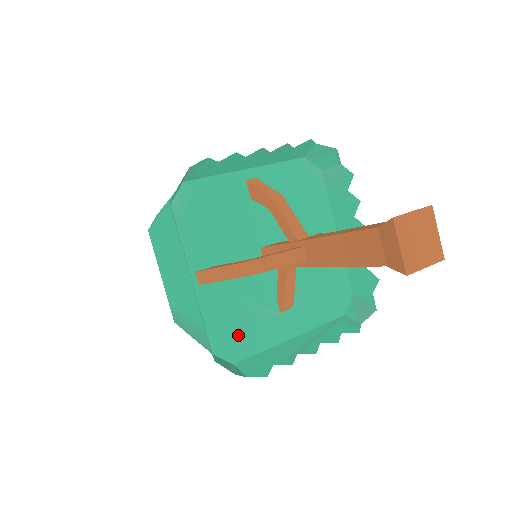
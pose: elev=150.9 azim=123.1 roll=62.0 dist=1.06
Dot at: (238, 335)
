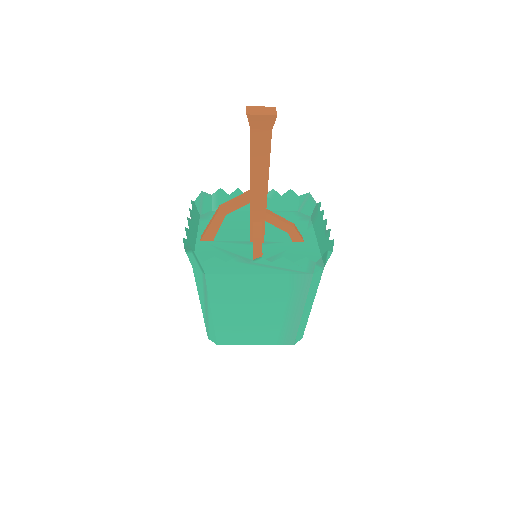
Dot at: occluded
